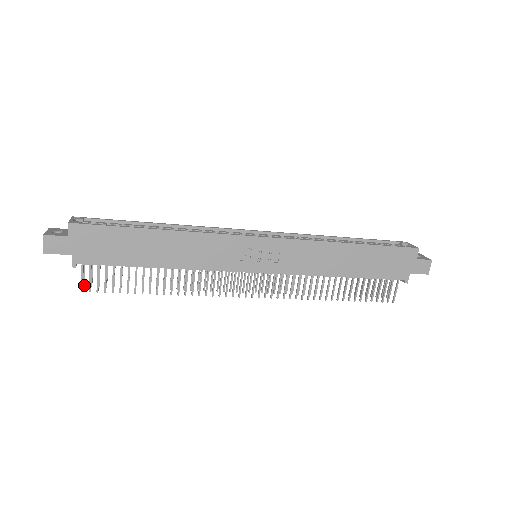
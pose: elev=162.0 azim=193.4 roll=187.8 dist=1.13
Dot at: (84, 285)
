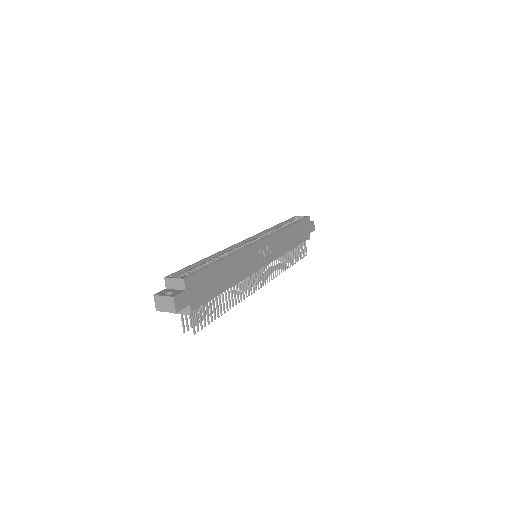
Dot at: occluded
